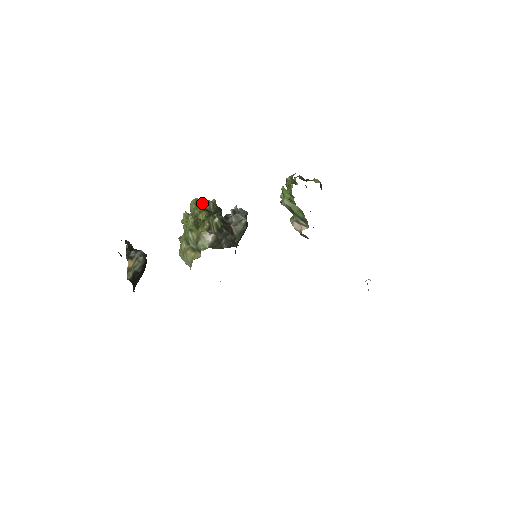
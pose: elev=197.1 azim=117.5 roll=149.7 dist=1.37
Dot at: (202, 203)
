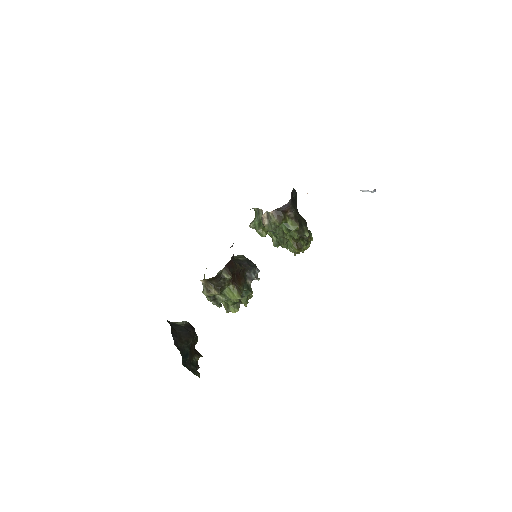
Dot at: occluded
